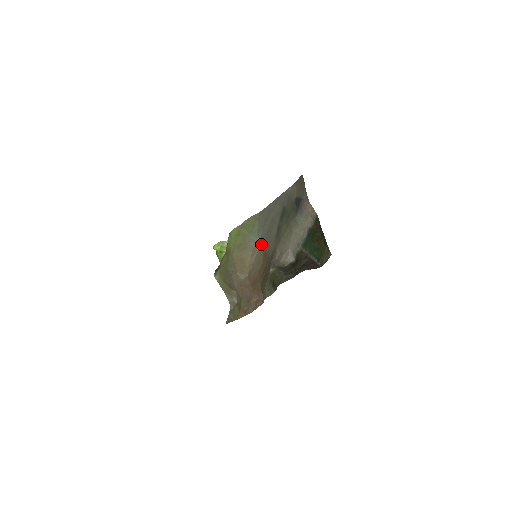
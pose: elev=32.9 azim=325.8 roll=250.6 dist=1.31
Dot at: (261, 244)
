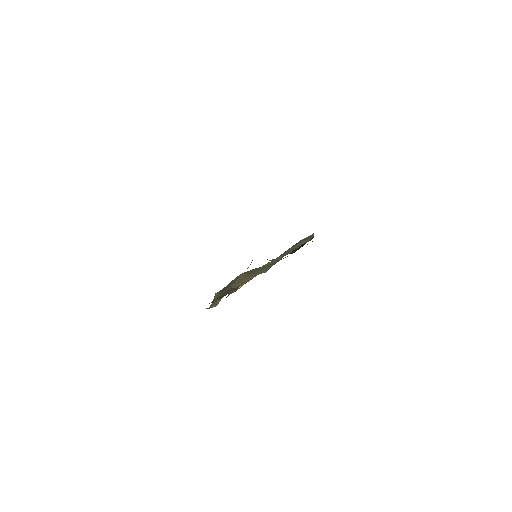
Dot at: occluded
